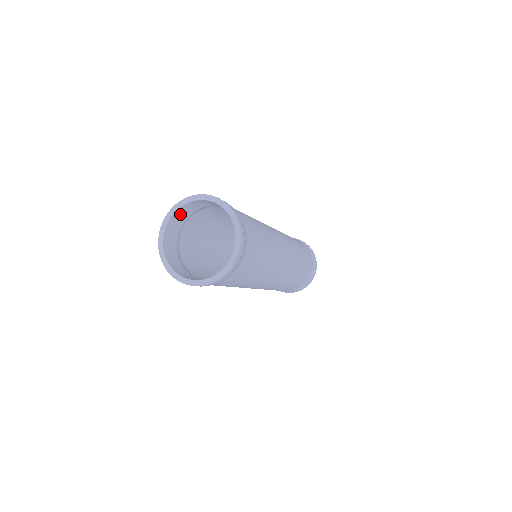
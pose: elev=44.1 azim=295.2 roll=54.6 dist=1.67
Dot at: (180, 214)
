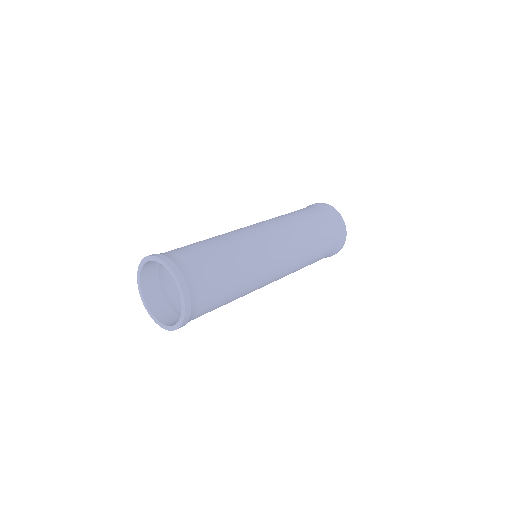
Dot at: (149, 268)
